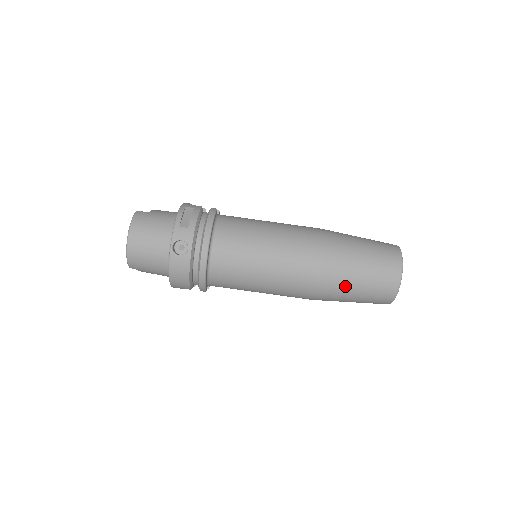
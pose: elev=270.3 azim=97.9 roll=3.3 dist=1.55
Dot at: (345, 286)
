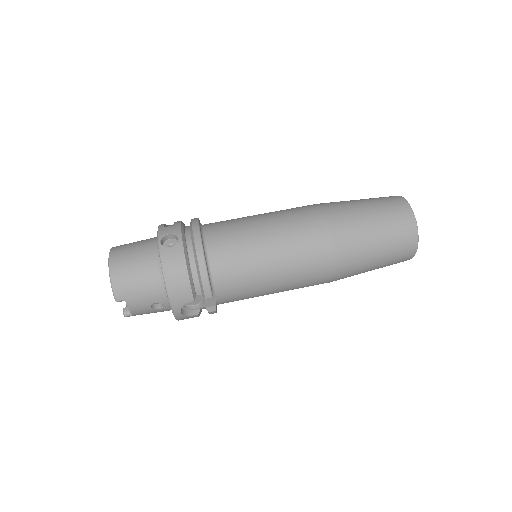
Dot at: (359, 229)
